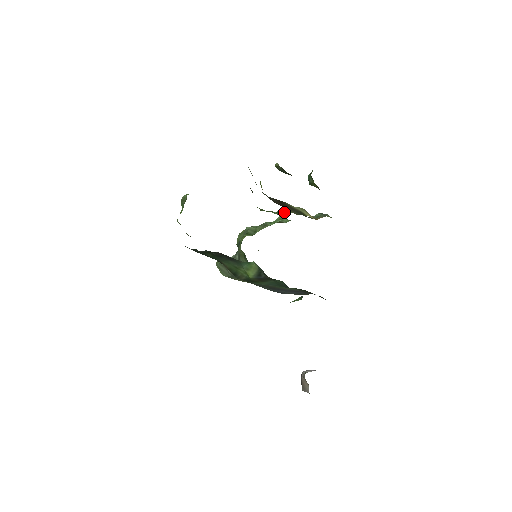
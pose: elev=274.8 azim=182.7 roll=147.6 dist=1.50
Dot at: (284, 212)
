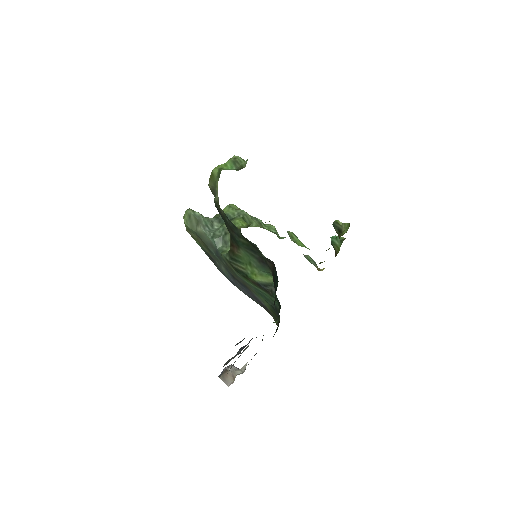
Dot at: (292, 236)
